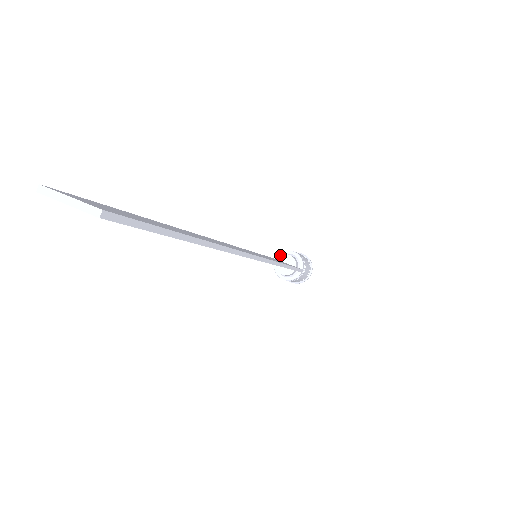
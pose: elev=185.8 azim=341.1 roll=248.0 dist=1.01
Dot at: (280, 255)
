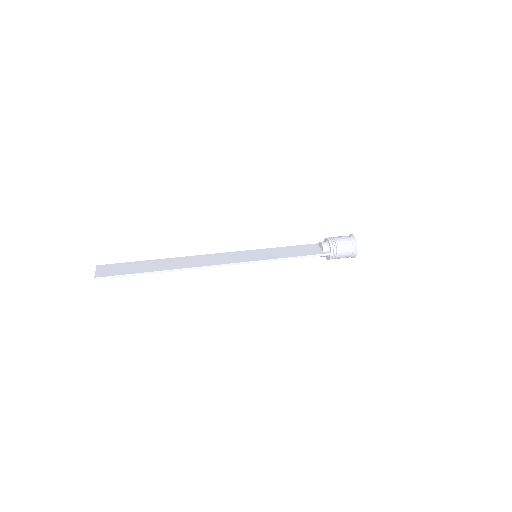
Dot at: (324, 240)
